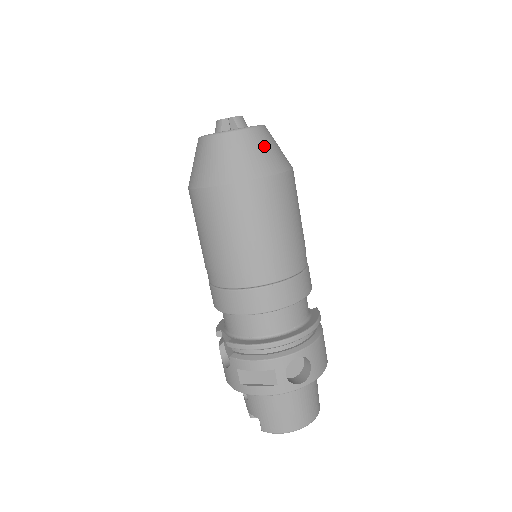
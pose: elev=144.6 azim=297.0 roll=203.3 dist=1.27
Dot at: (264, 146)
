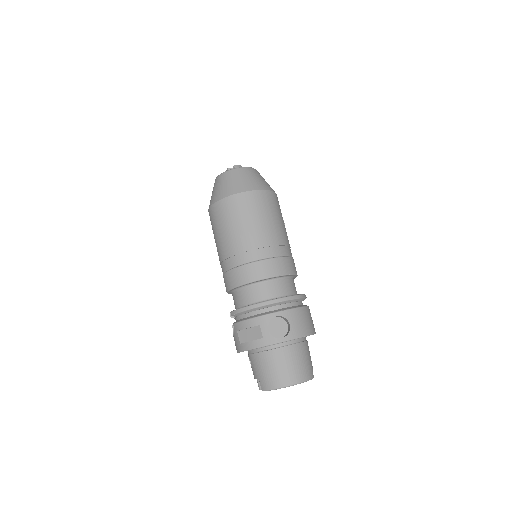
Dot at: (249, 176)
